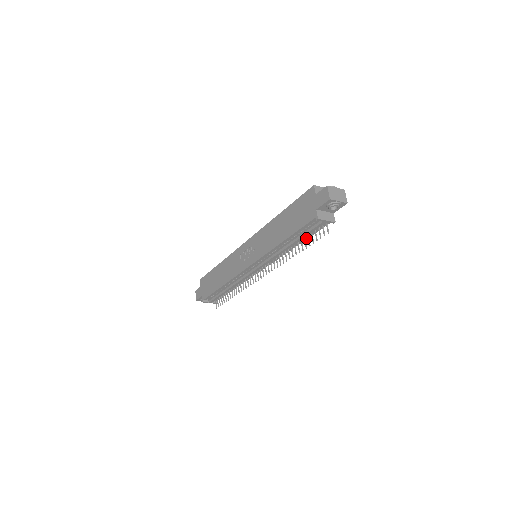
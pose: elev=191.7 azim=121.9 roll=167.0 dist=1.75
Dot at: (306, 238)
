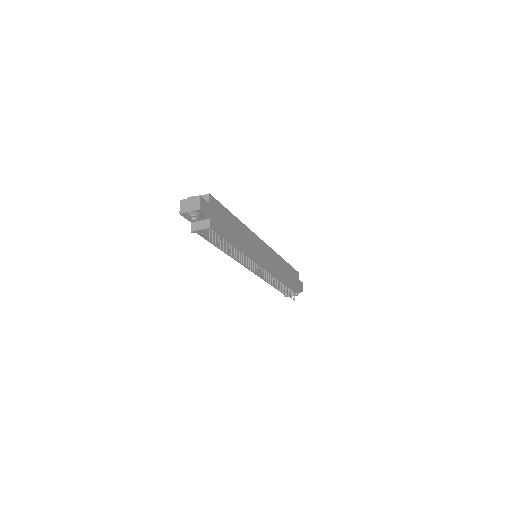
Dot at: (230, 241)
